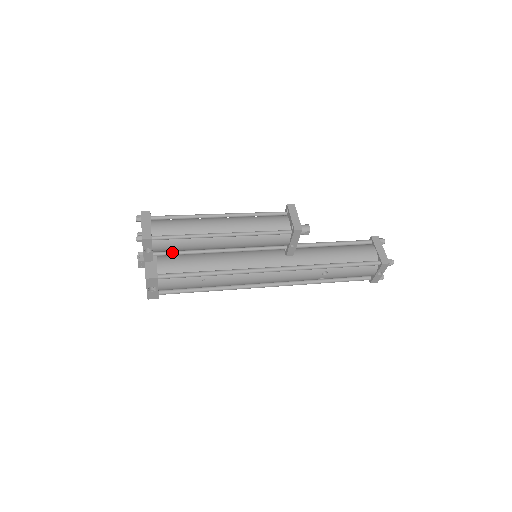
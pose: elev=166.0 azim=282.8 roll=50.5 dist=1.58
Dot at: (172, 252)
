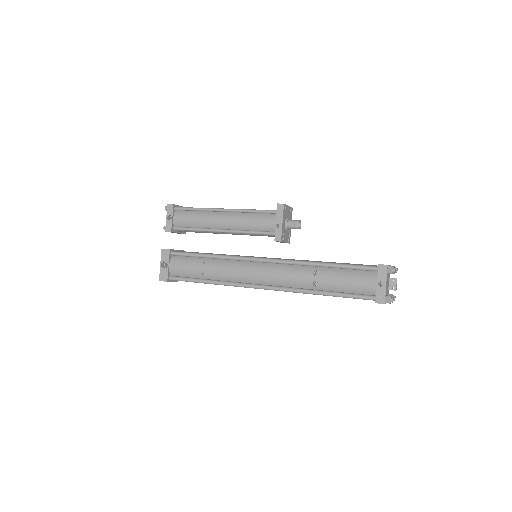
Dot at: (187, 227)
